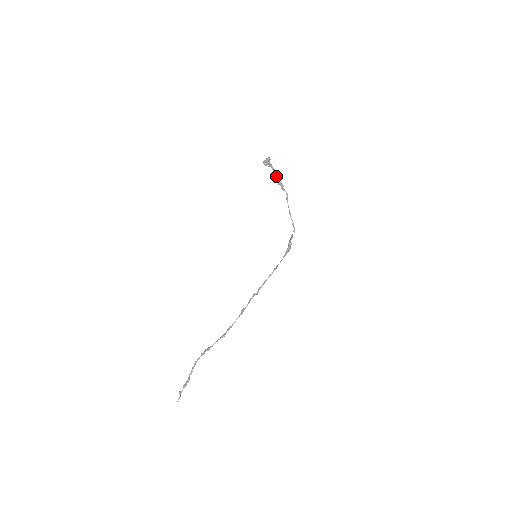
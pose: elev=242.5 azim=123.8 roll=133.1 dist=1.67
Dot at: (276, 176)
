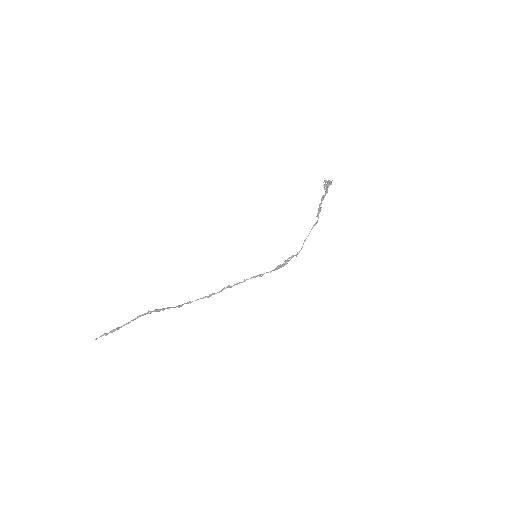
Dot at: (322, 200)
